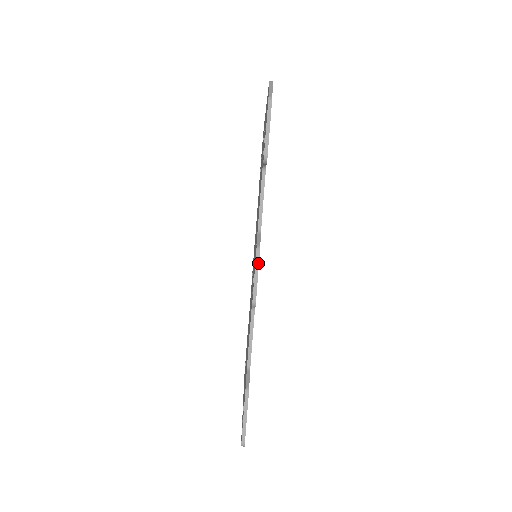
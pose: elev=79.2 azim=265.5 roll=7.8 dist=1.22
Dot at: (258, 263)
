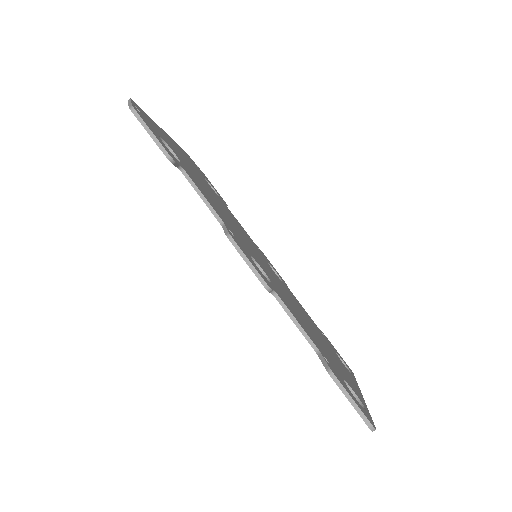
Dot at: (239, 249)
